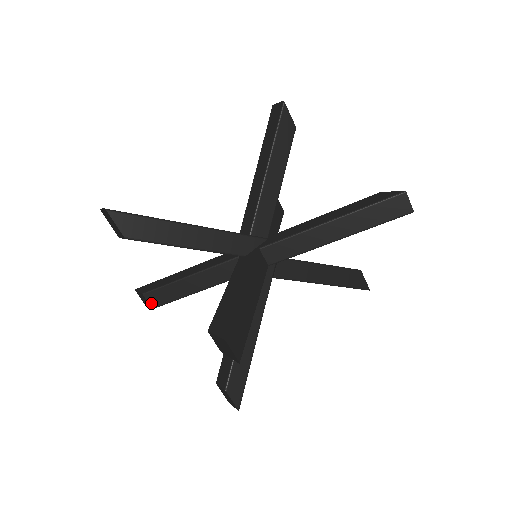
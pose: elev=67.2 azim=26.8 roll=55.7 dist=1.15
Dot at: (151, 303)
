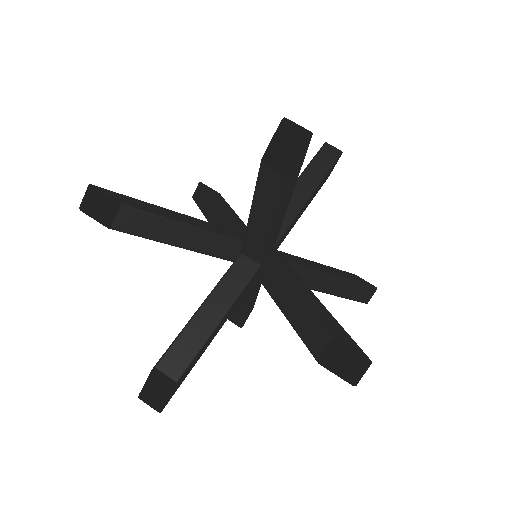
Dot at: (171, 374)
